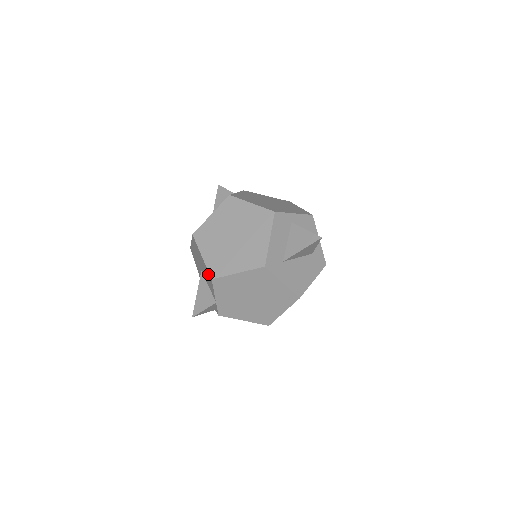
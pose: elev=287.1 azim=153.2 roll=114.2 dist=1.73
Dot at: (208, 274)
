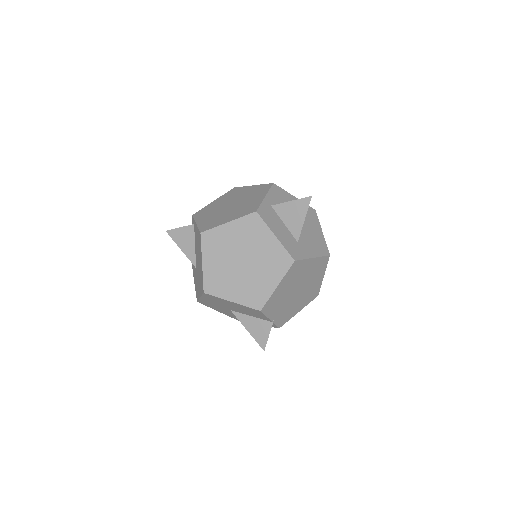
Dot at: (251, 310)
